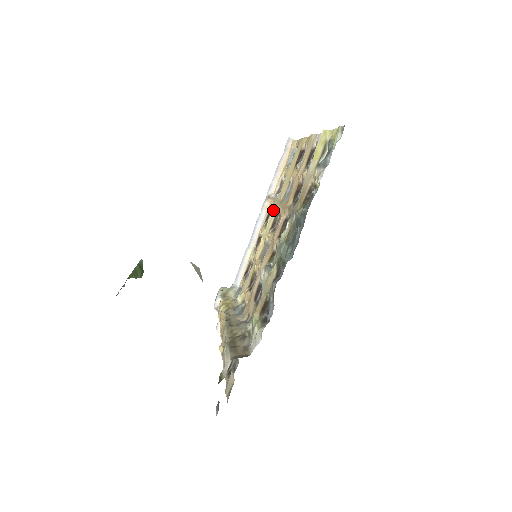
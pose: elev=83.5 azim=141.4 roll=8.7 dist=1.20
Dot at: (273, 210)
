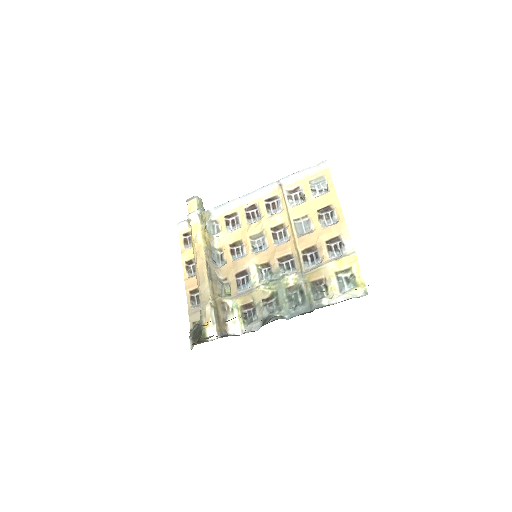
Dot at: (279, 207)
